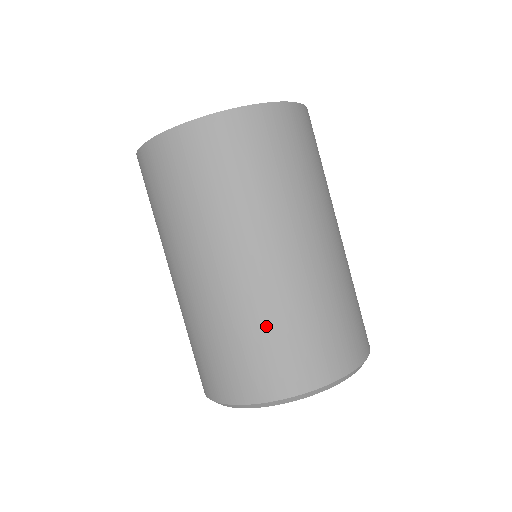
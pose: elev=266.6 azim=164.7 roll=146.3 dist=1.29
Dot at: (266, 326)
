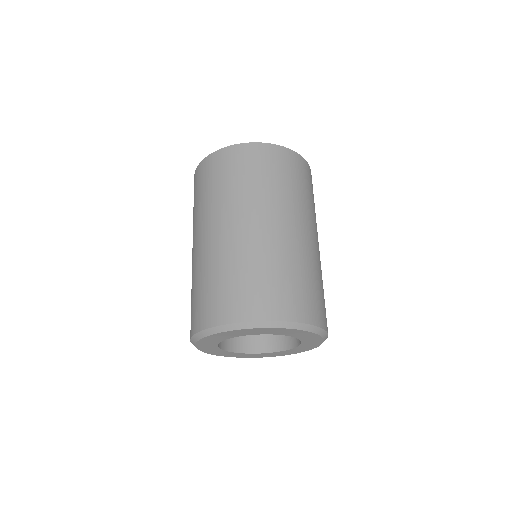
Dot at: (313, 275)
